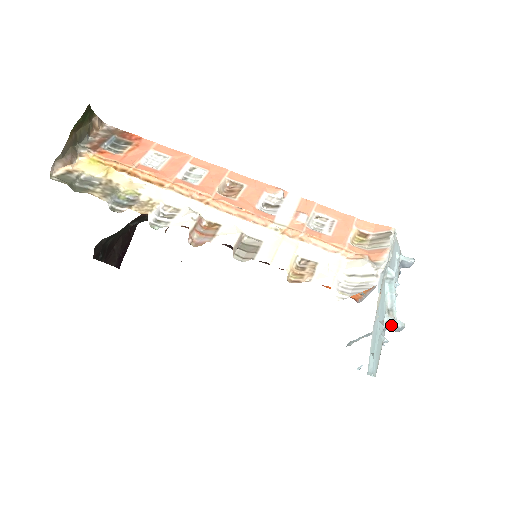
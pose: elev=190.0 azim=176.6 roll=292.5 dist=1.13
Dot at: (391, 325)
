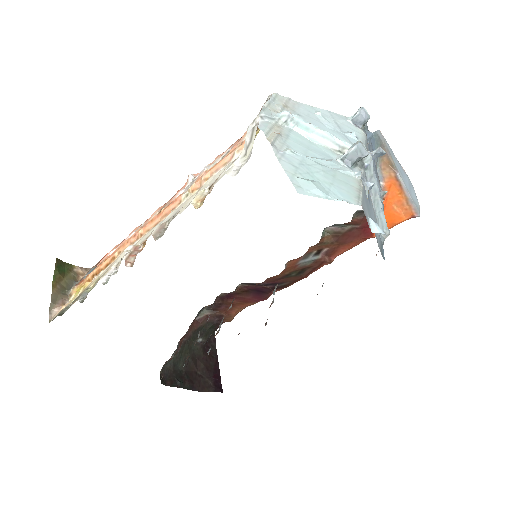
Dot at: (349, 157)
